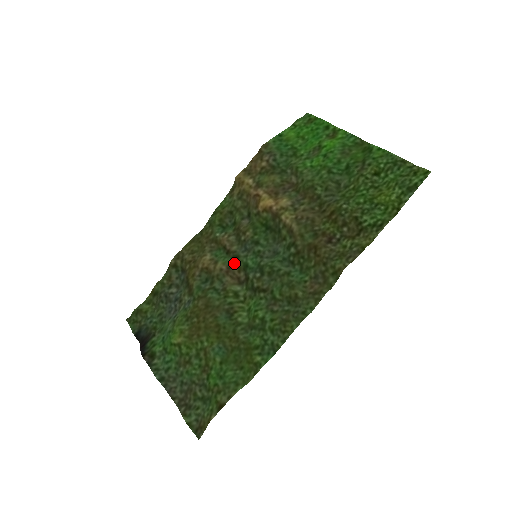
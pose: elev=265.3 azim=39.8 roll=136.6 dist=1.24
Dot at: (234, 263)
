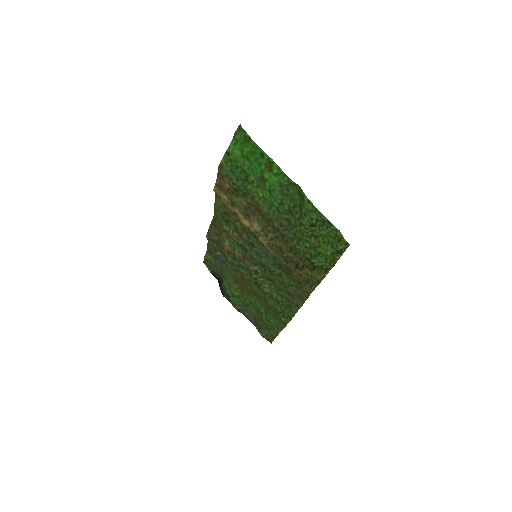
Dot at: (245, 254)
